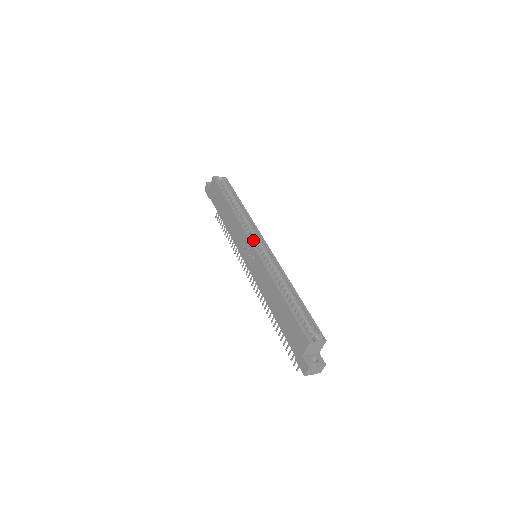
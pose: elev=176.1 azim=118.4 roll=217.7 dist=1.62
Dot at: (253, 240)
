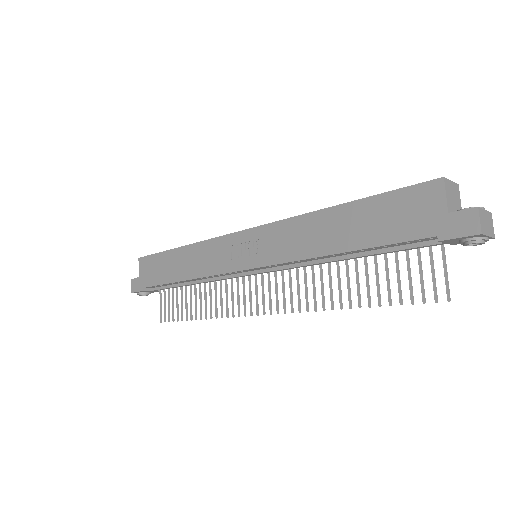
Dot at: occluded
